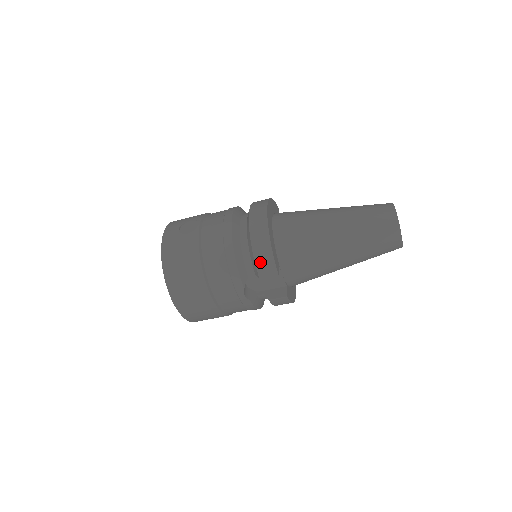
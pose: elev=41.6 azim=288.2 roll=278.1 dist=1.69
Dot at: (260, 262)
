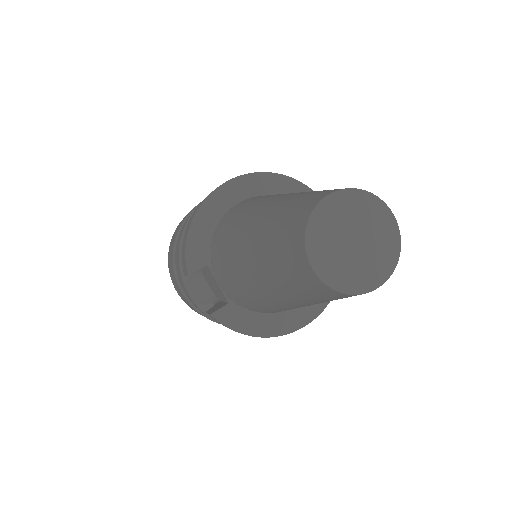
Dot at: (183, 251)
